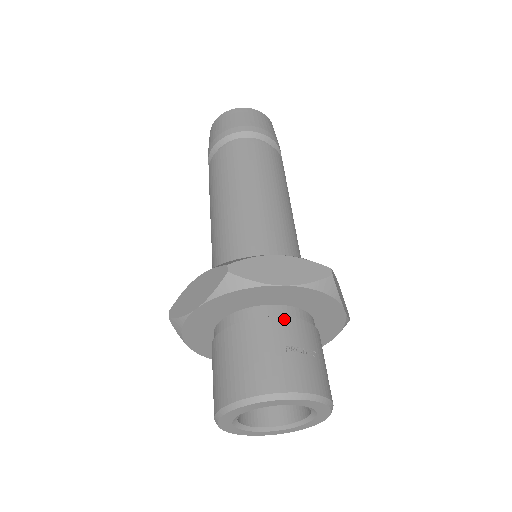
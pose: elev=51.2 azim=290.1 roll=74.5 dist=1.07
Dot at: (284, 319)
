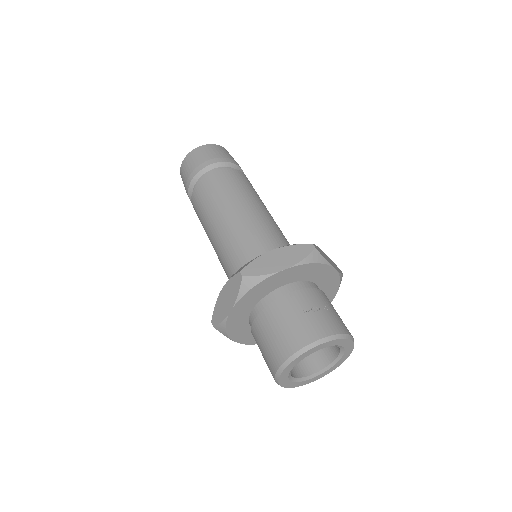
Dot at: (295, 293)
